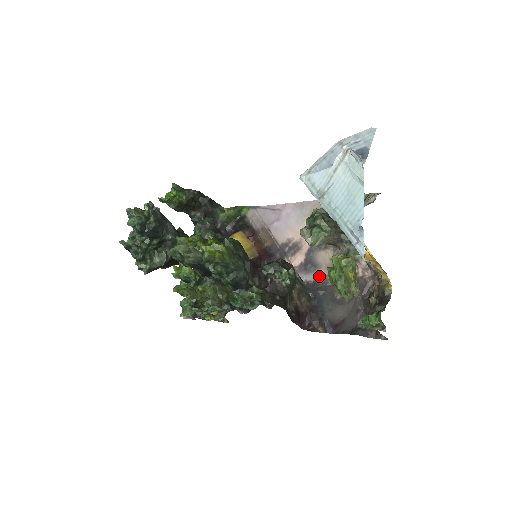
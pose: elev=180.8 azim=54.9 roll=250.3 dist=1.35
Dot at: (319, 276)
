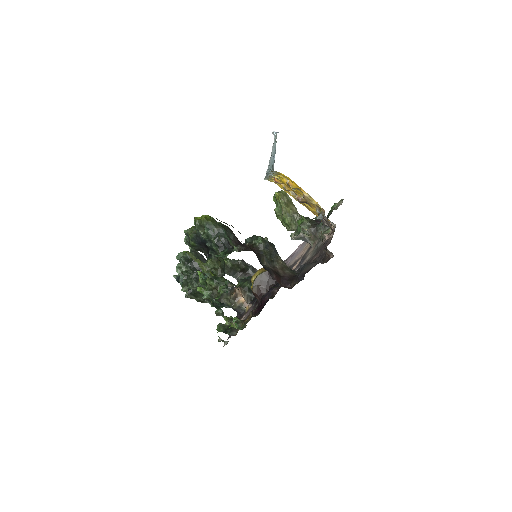
Dot at: (305, 261)
